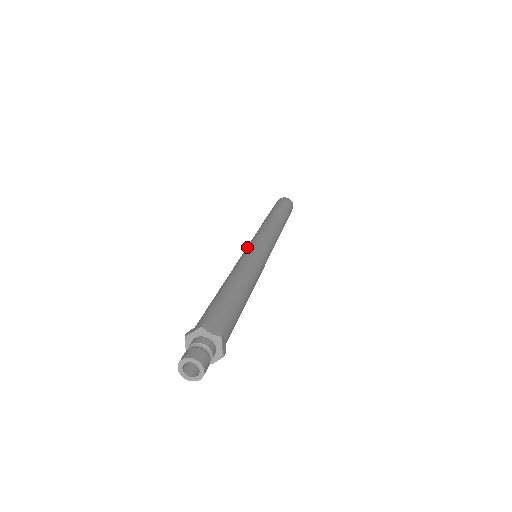
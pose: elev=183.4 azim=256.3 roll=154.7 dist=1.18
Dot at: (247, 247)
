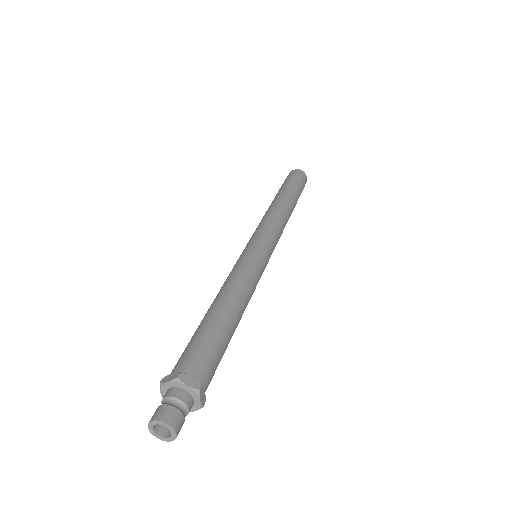
Dot at: (246, 246)
